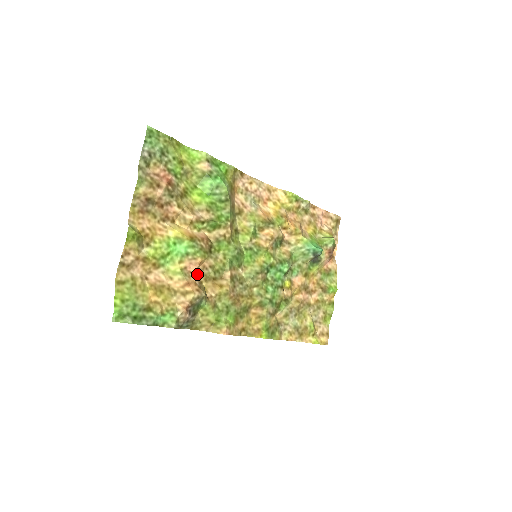
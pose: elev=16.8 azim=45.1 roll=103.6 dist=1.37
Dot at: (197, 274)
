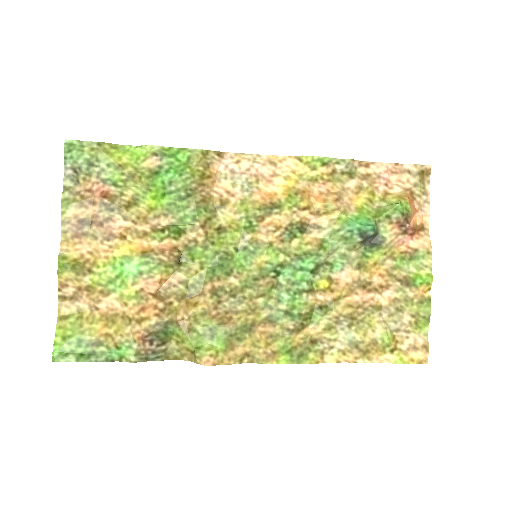
Dot at: (161, 294)
